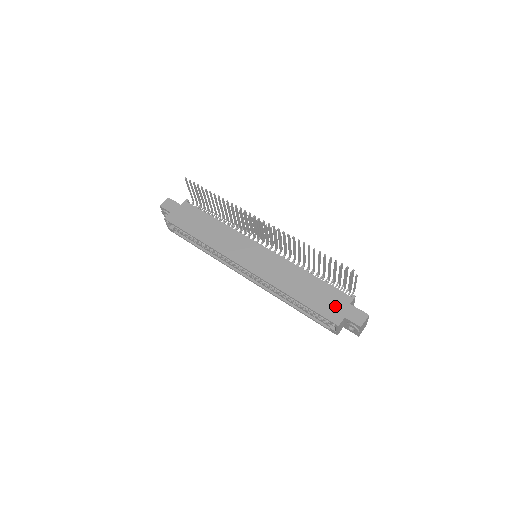
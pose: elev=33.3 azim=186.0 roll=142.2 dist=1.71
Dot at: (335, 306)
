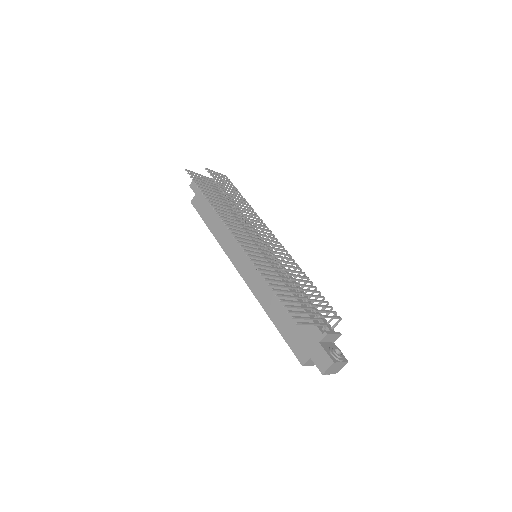
Dot at: (304, 341)
